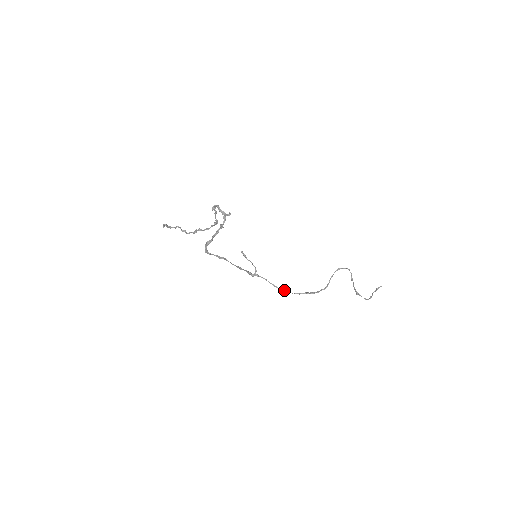
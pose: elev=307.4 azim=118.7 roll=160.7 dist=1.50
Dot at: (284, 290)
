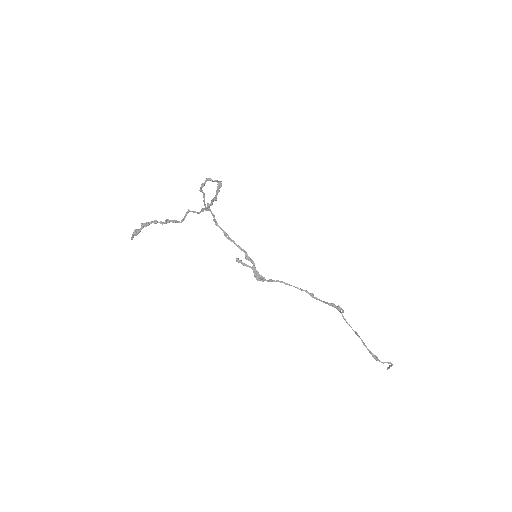
Dot at: (308, 292)
